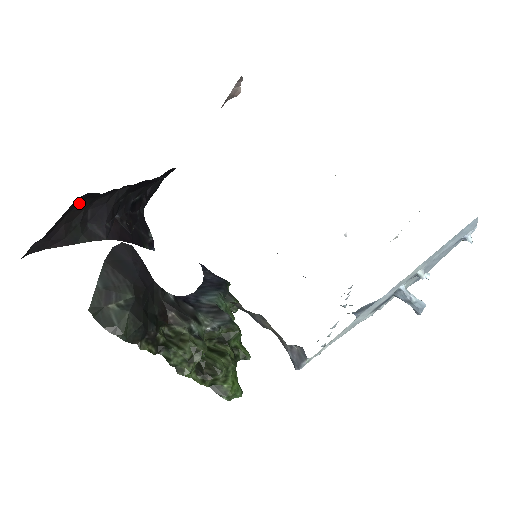
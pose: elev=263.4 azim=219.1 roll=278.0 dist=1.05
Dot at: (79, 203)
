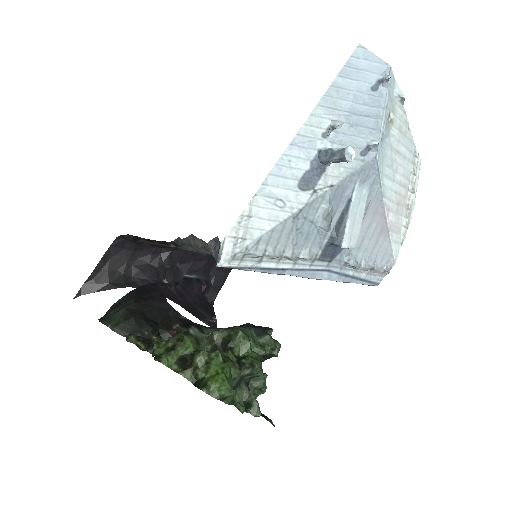
Dot at: (118, 251)
